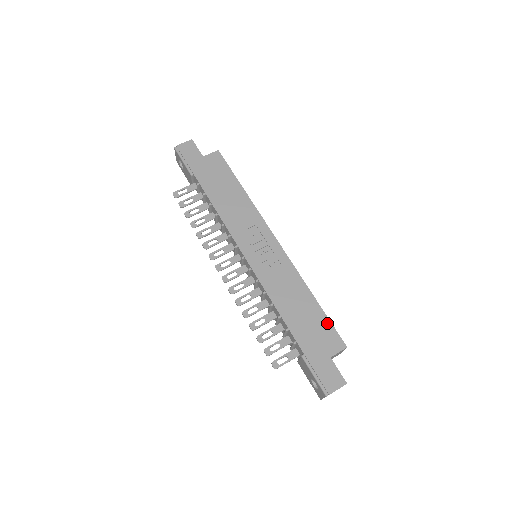
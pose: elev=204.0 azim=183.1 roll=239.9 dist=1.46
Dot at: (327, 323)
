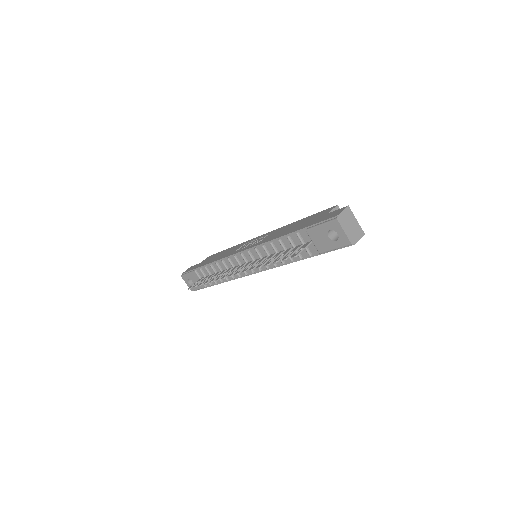
Dot at: (316, 214)
